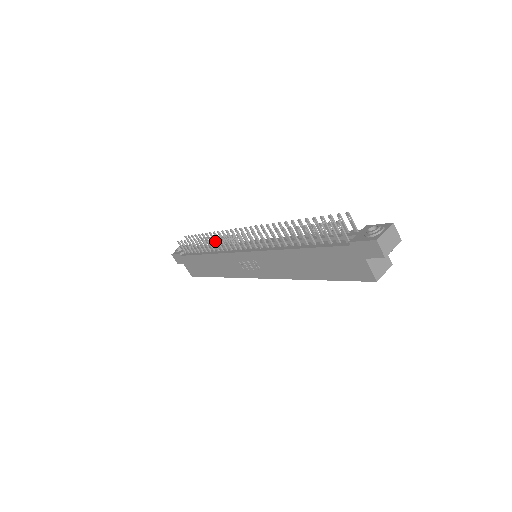
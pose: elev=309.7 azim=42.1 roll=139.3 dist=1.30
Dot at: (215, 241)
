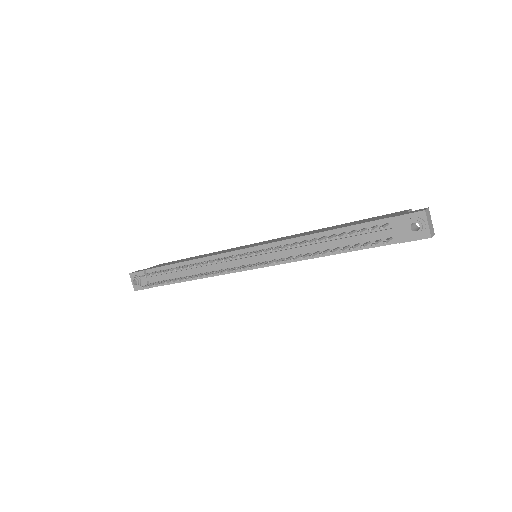
Dot at: occluded
